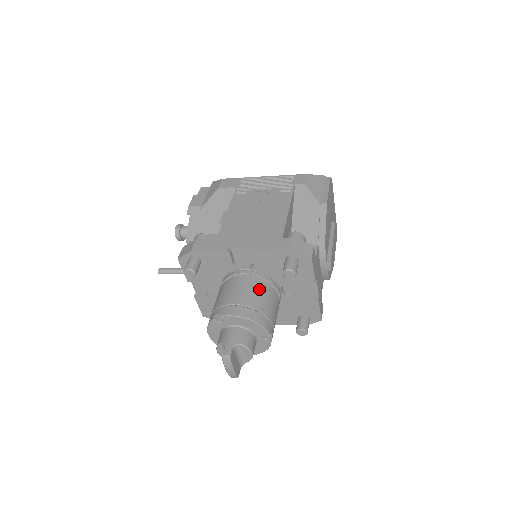
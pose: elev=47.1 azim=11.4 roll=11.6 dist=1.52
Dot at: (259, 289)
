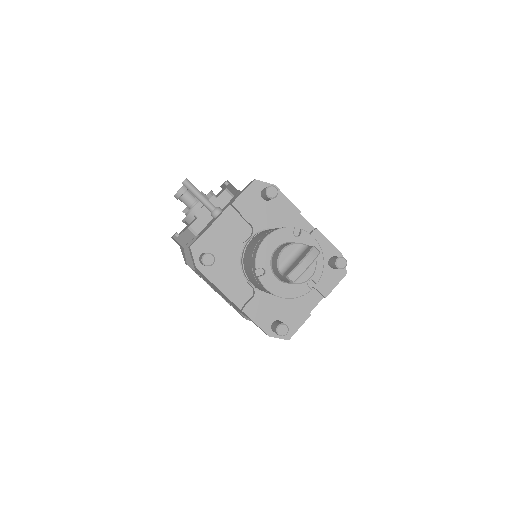
Dot at: occluded
